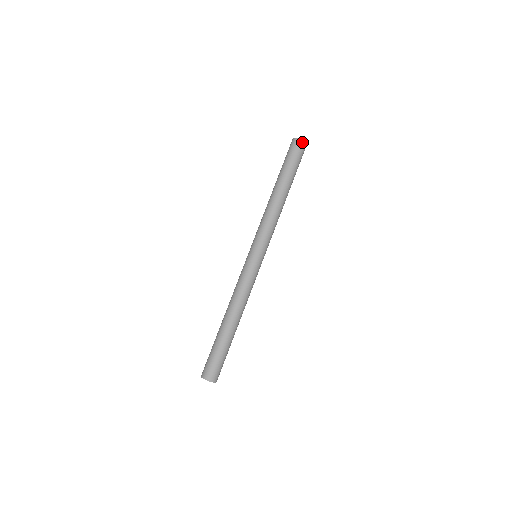
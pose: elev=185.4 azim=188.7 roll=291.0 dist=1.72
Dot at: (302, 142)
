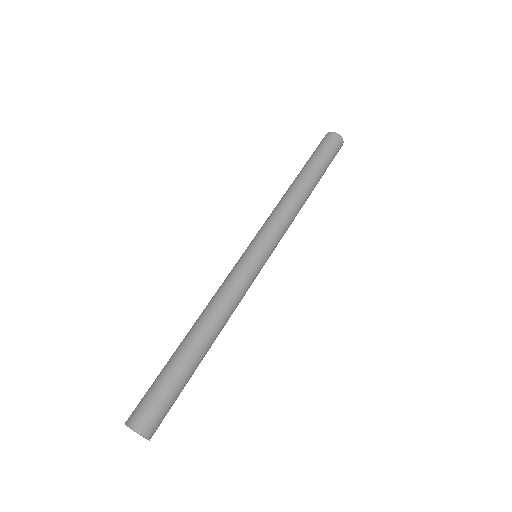
Dot at: (333, 134)
